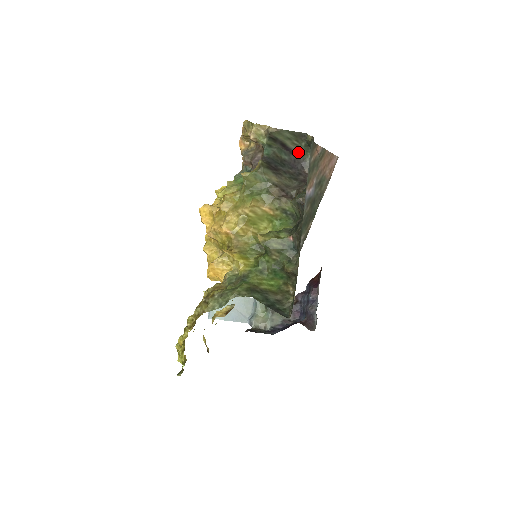
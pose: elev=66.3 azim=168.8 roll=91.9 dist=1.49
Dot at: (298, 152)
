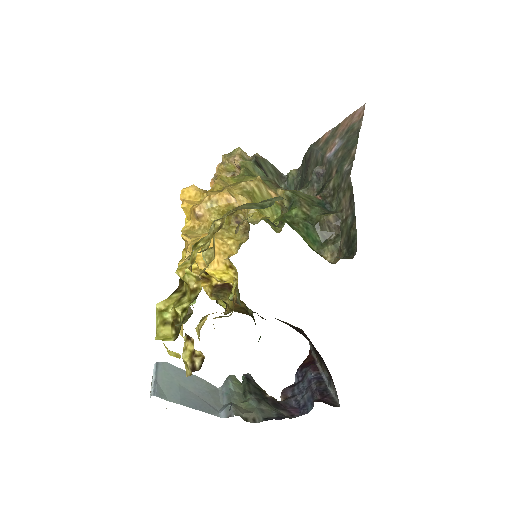
Dot at: occluded
